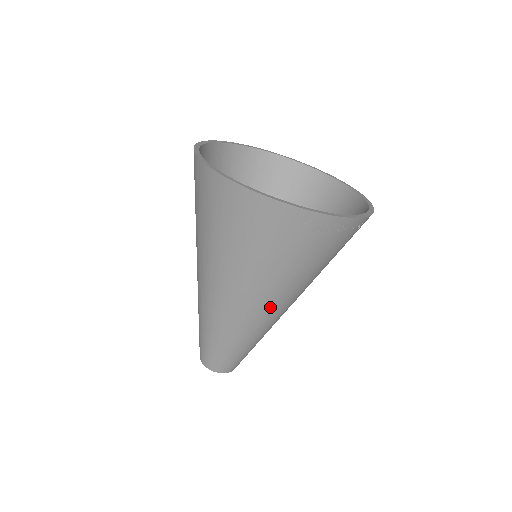
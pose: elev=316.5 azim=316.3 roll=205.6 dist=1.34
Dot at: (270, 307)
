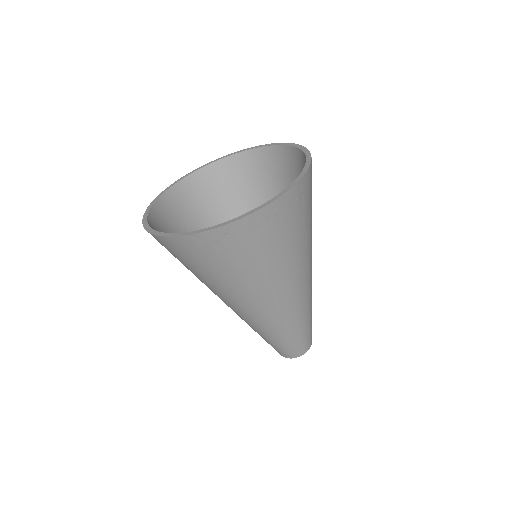
Dot at: (262, 305)
